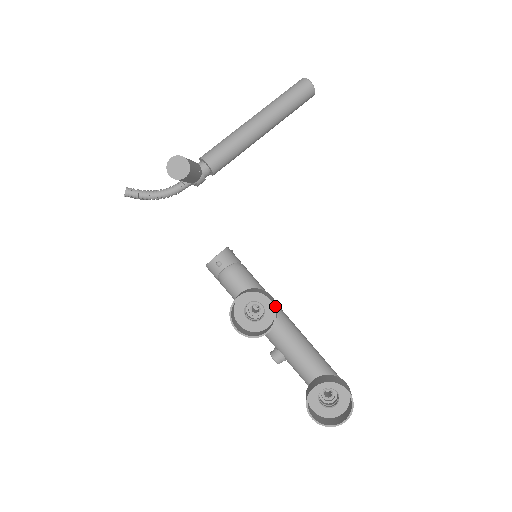
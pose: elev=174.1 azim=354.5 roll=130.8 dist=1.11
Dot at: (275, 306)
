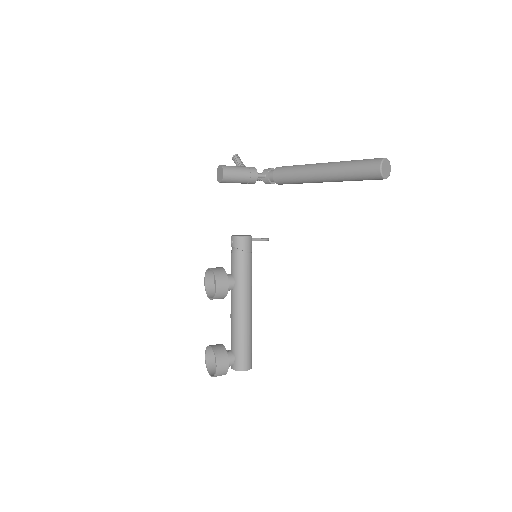
Dot at: (220, 291)
